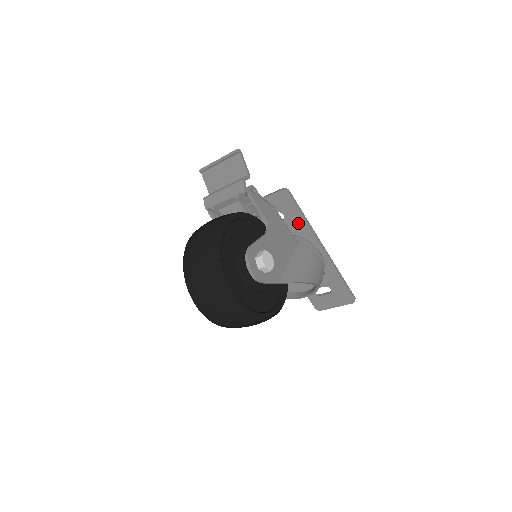
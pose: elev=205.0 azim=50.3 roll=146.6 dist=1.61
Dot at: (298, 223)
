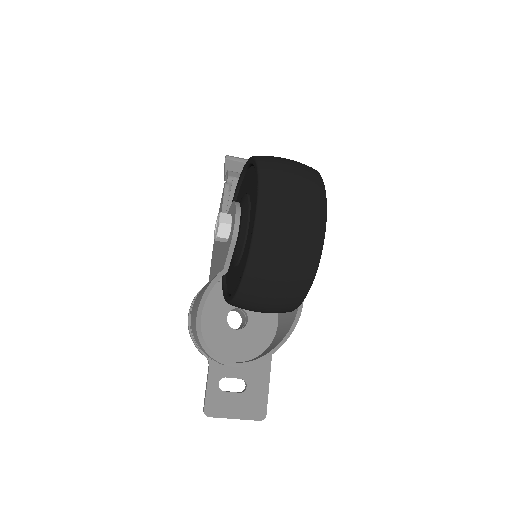
Dot at: occluded
